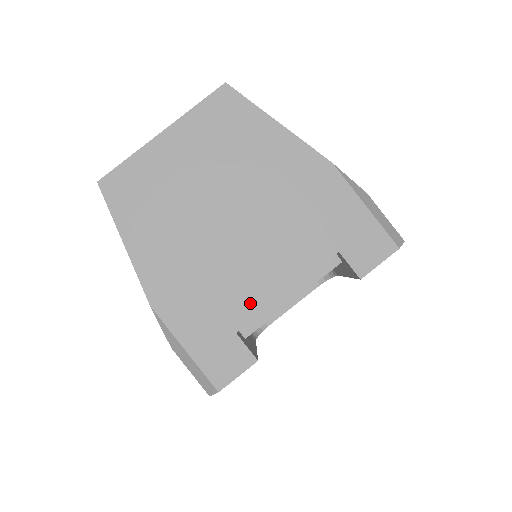
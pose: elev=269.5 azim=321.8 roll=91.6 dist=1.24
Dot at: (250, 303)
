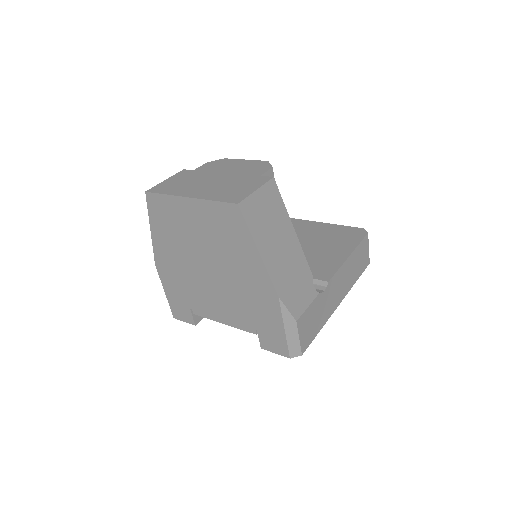
Dot at: (202, 306)
